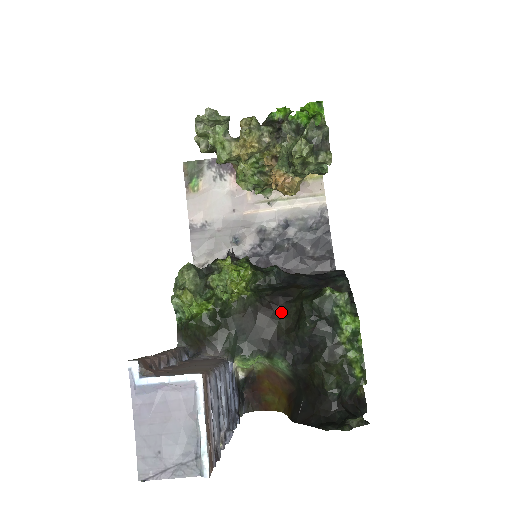
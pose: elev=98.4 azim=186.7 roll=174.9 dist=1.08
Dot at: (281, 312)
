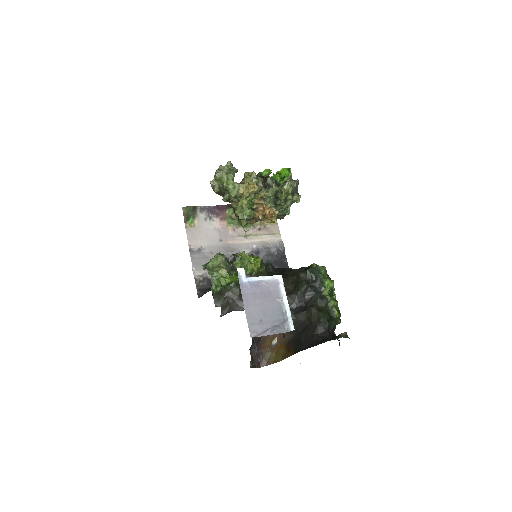
Dot at: occluded
